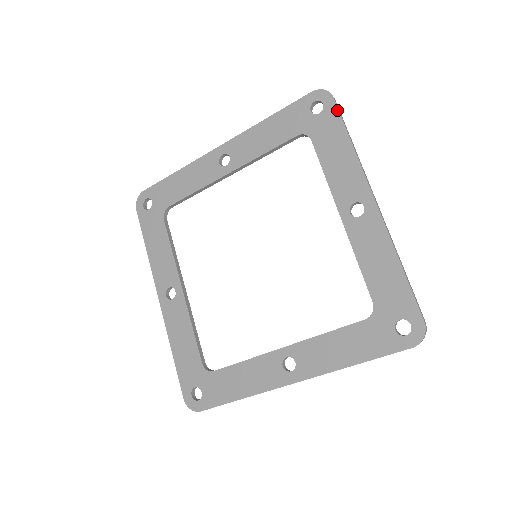
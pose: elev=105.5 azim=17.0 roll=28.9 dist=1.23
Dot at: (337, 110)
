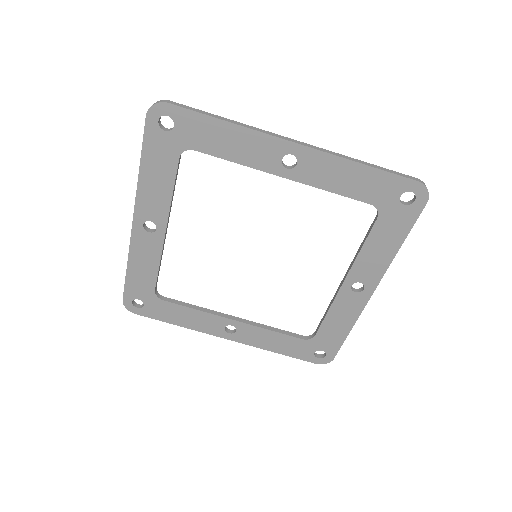
Dot at: (184, 110)
